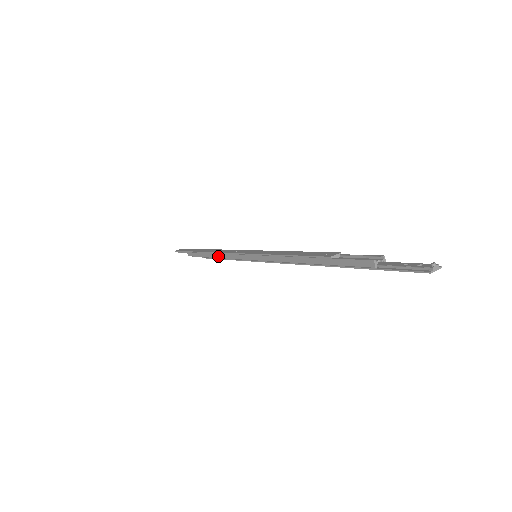
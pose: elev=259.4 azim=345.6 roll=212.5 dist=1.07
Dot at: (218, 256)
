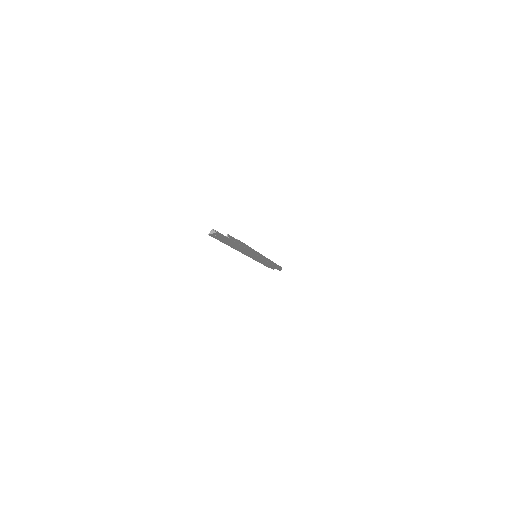
Dot at: occluded
